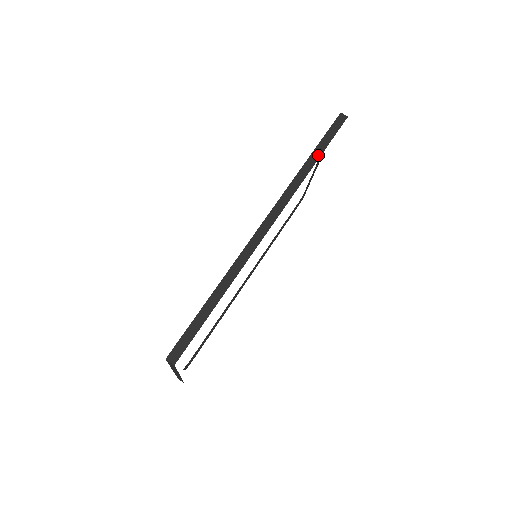
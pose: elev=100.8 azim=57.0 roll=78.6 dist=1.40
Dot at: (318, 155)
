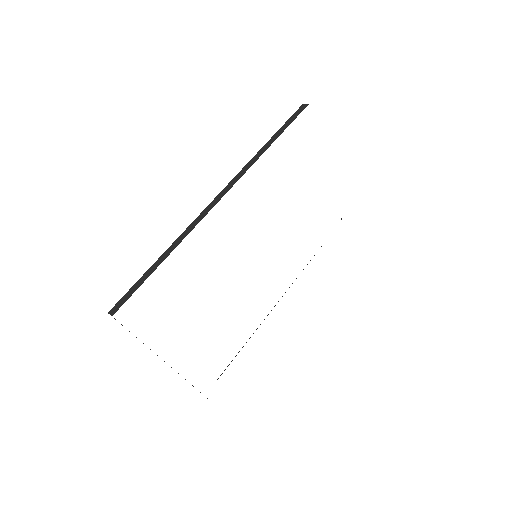
Dot at: (275, 139)
